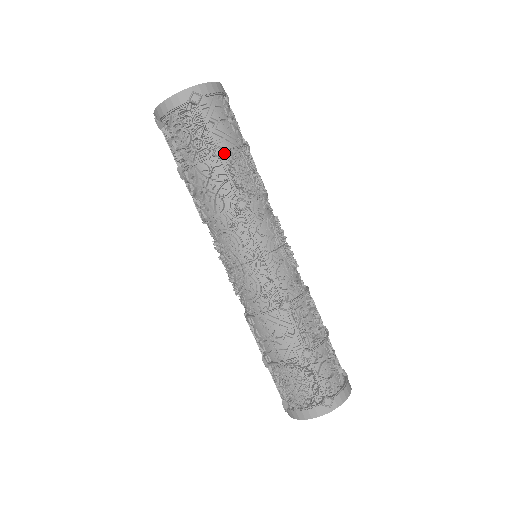
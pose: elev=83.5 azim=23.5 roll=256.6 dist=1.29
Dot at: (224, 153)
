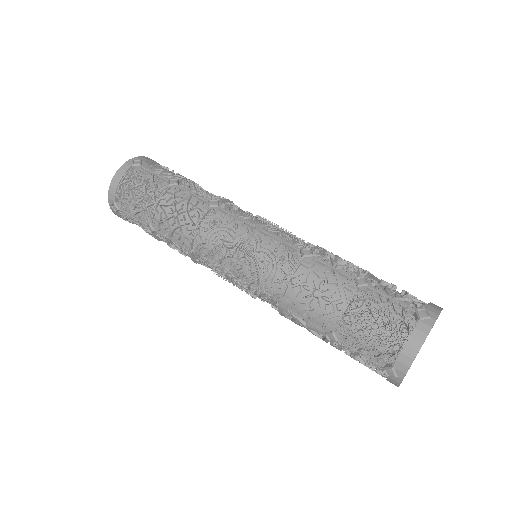
Dot at: occluded
